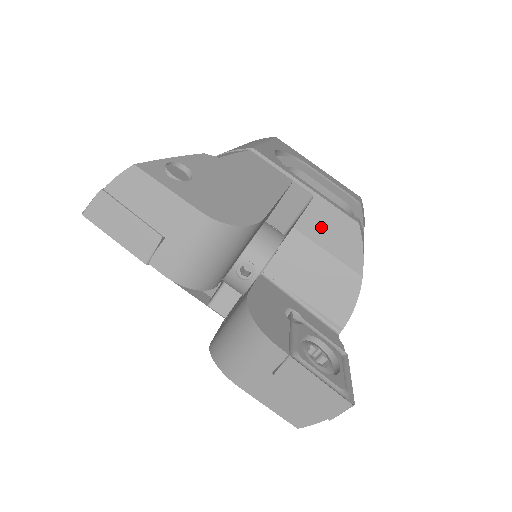
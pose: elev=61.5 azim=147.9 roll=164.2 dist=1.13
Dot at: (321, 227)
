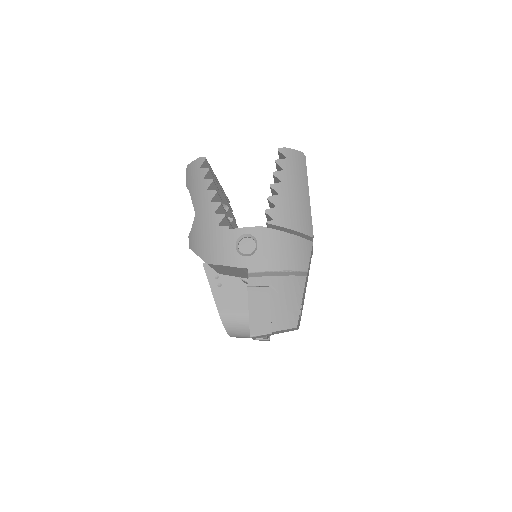
Dot at: occluded
